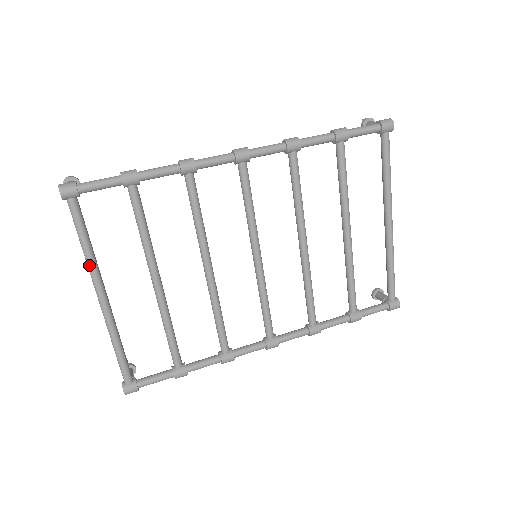
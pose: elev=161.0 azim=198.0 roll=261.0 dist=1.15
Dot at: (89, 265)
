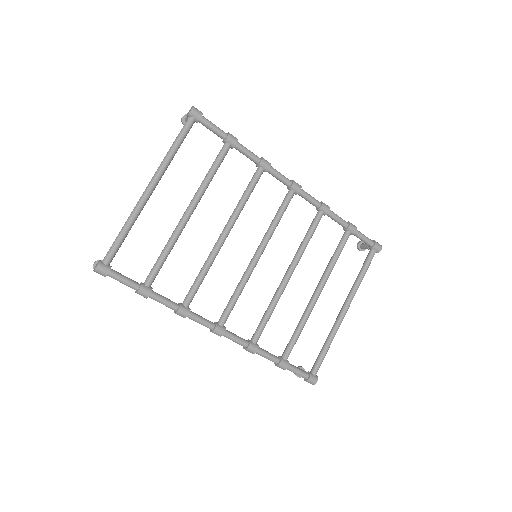
Dot at: (165, 161)
